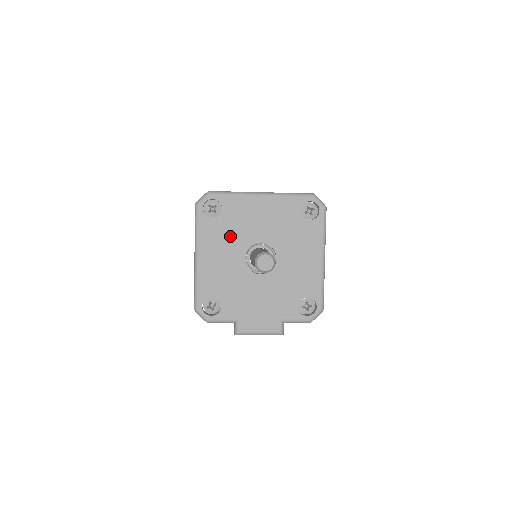
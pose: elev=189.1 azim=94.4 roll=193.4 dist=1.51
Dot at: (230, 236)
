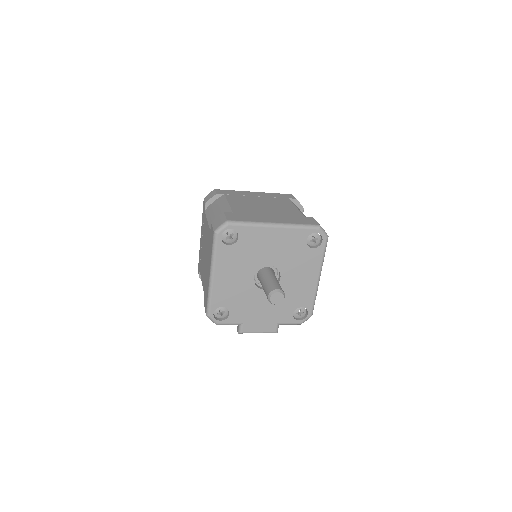
Dot at: (243, 260)
